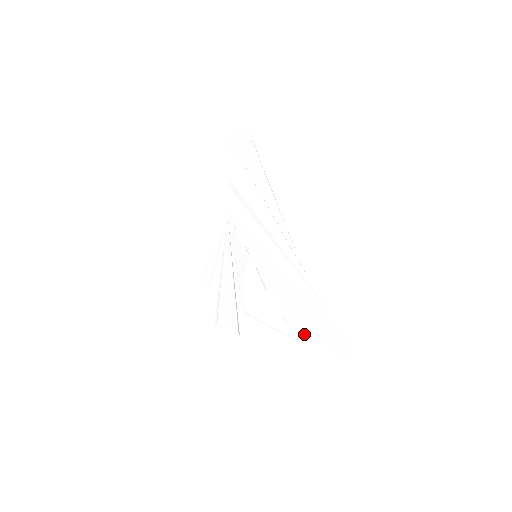
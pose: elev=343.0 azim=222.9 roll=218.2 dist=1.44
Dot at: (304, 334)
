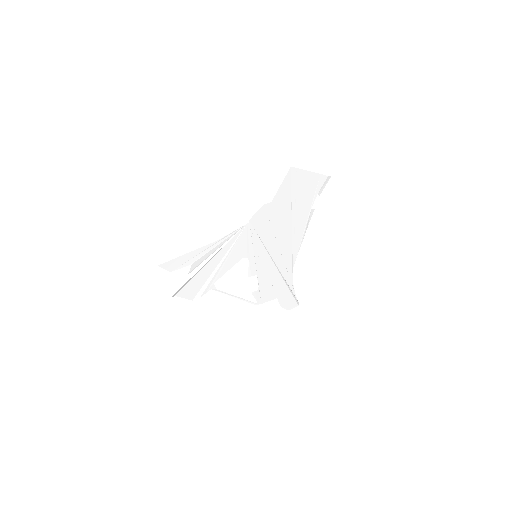
Dot at: (265, 300)
